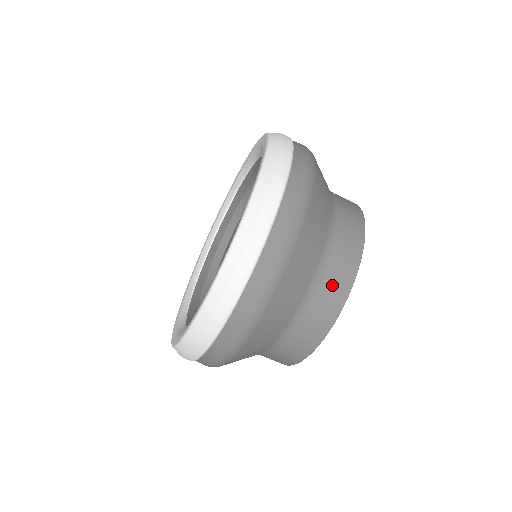
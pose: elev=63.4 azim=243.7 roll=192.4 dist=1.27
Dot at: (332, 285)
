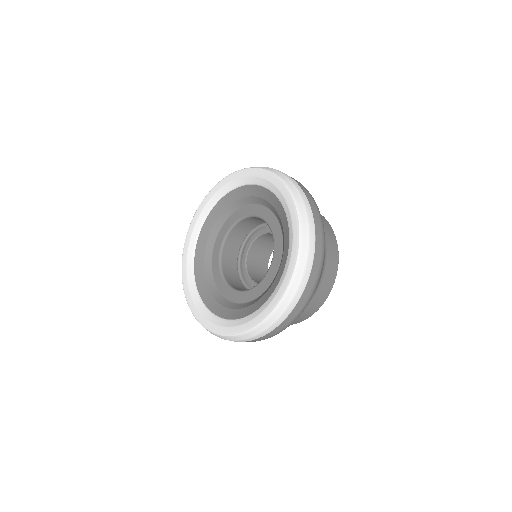
Dot at: occluded
